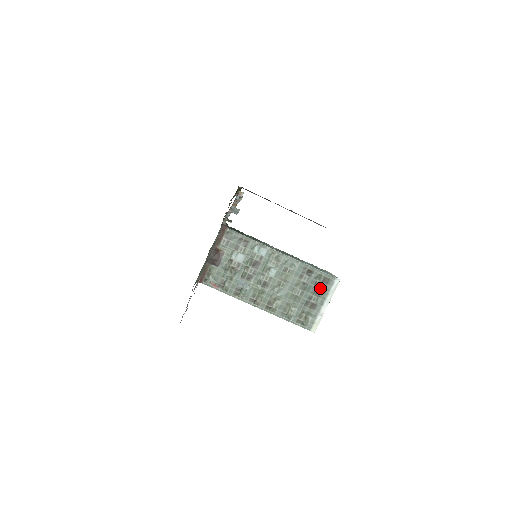
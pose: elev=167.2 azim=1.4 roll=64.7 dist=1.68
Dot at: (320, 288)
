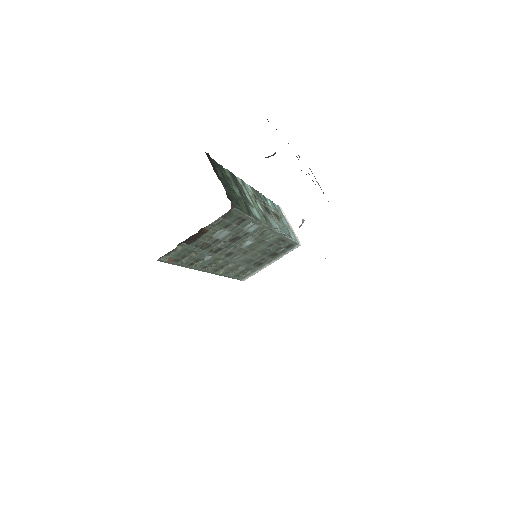
Dot at: (278, 252)
